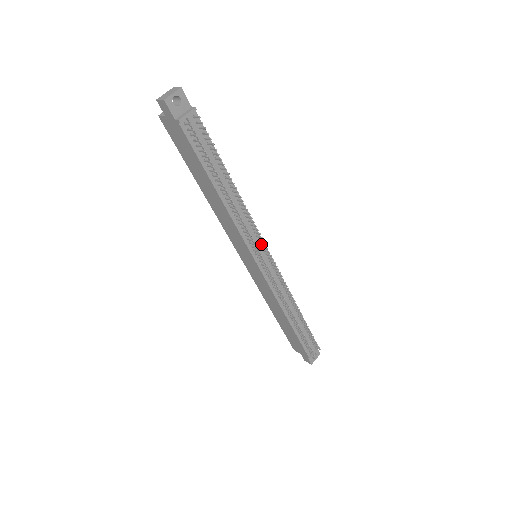
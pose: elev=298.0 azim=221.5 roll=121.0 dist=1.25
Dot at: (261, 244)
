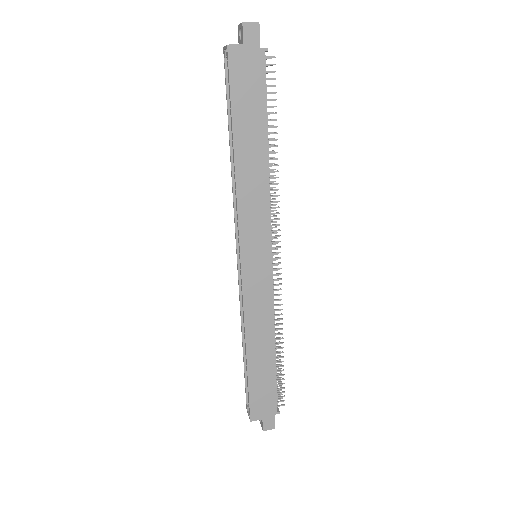
Dot at: occluded
